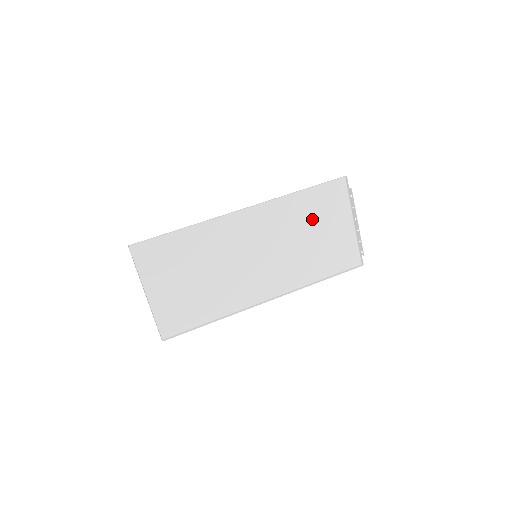
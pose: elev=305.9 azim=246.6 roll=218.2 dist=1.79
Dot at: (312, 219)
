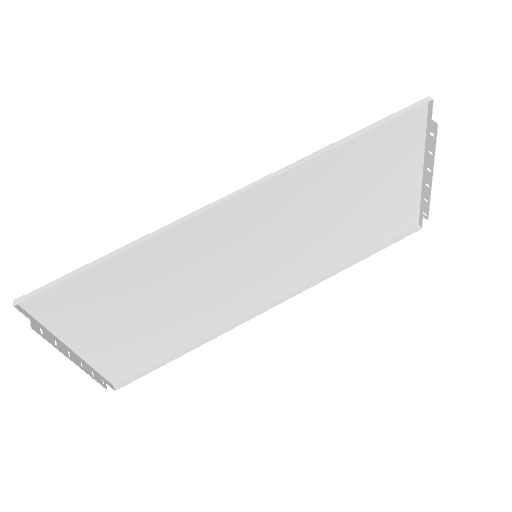
Dot at: (356, 181)
